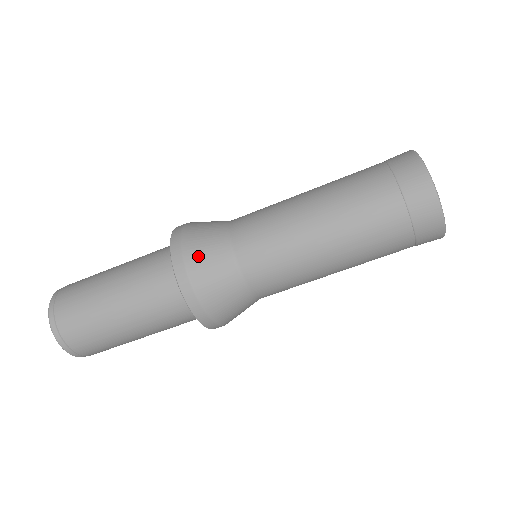
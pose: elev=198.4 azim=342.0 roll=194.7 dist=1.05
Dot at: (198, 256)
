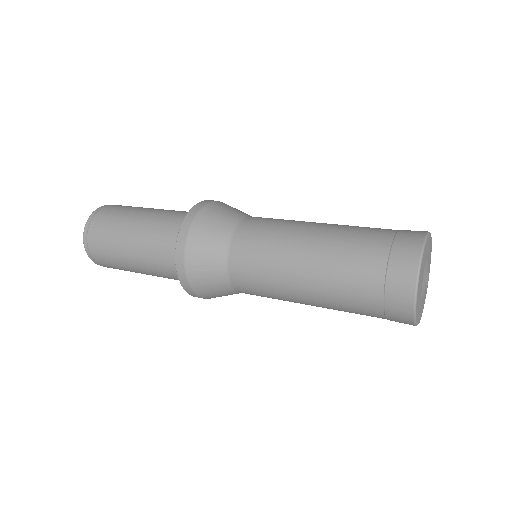
Dot at: (209, 217)
